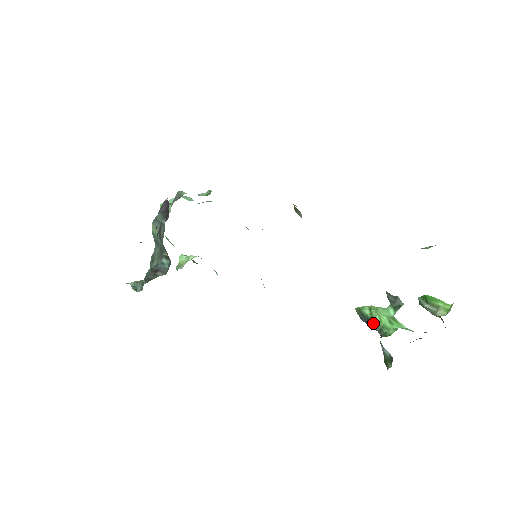
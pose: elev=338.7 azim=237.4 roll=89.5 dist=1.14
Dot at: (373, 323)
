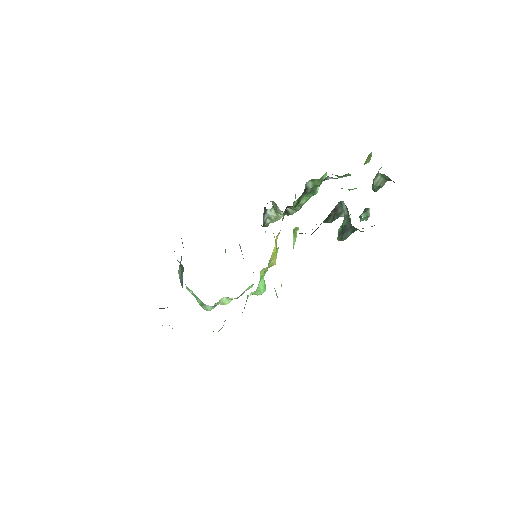
Dot at: (343, 223)
